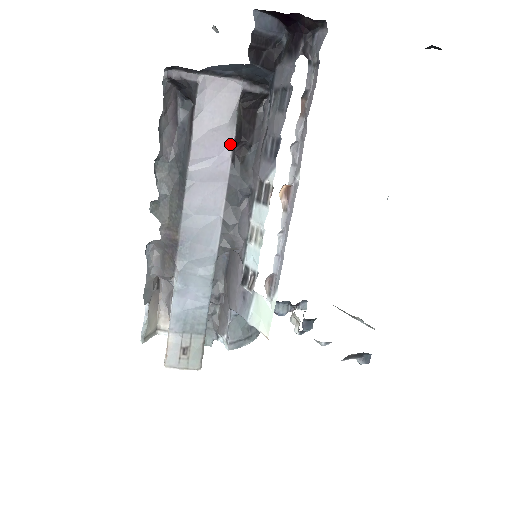
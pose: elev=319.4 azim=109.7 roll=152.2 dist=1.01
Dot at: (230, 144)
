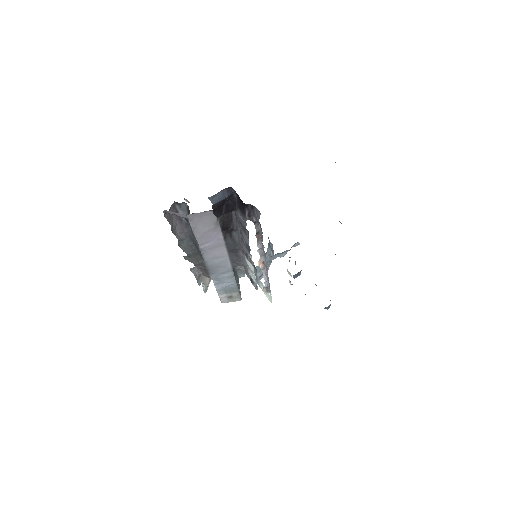
Dot at: (220, 233)
